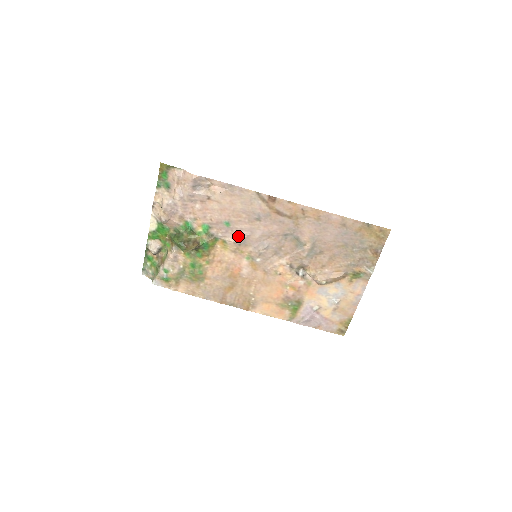
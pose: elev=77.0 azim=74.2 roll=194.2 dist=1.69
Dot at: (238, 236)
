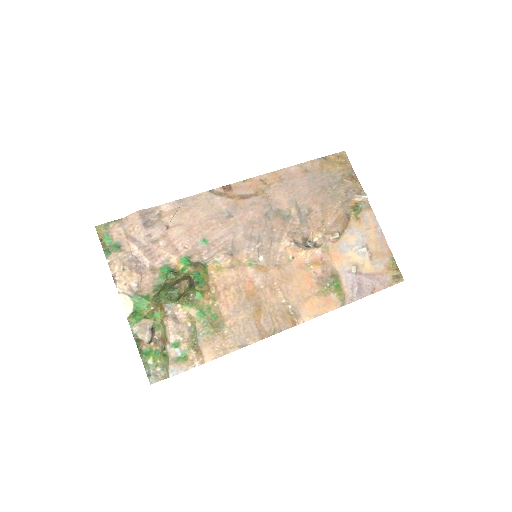
Dot at: (223, 247)
